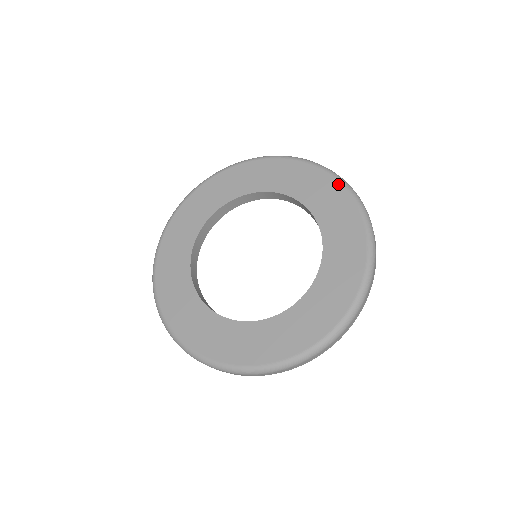
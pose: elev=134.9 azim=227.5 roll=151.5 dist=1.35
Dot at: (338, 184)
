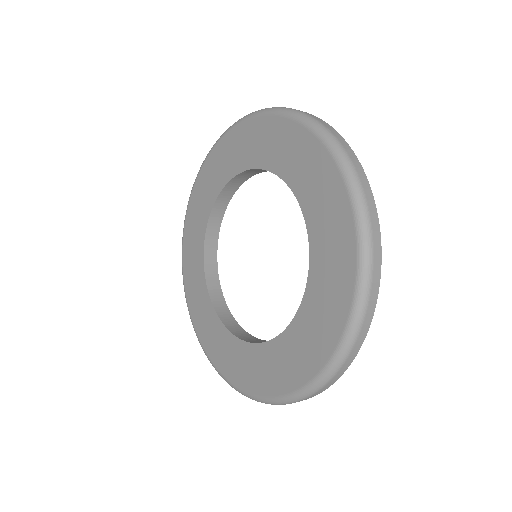
Dot at: (323, 150)
